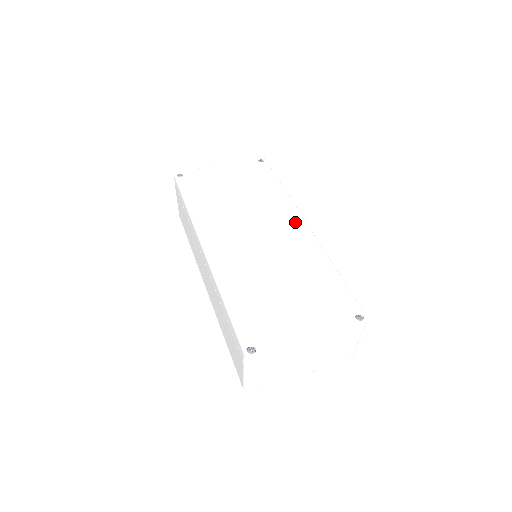
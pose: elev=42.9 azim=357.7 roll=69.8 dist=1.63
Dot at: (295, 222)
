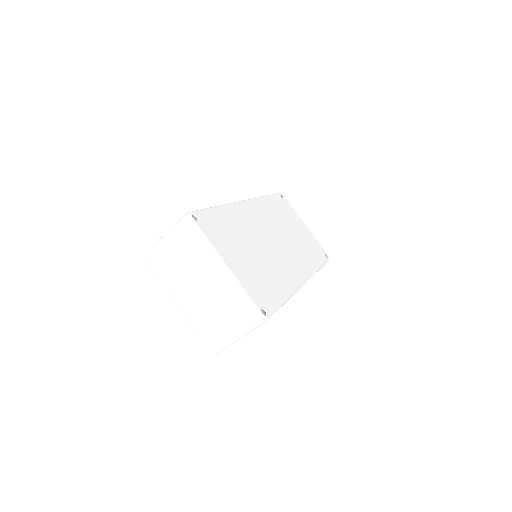
Dot at: (302, 272)
